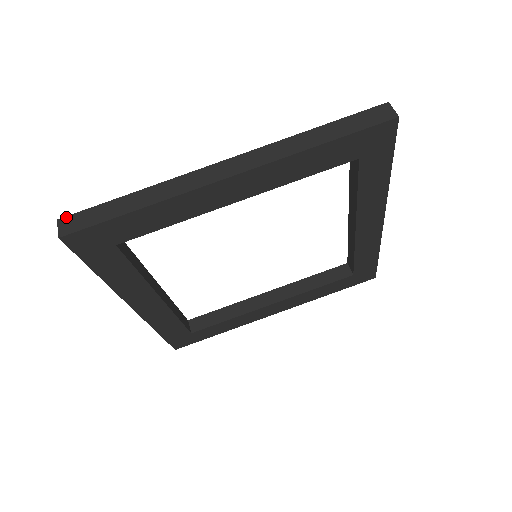
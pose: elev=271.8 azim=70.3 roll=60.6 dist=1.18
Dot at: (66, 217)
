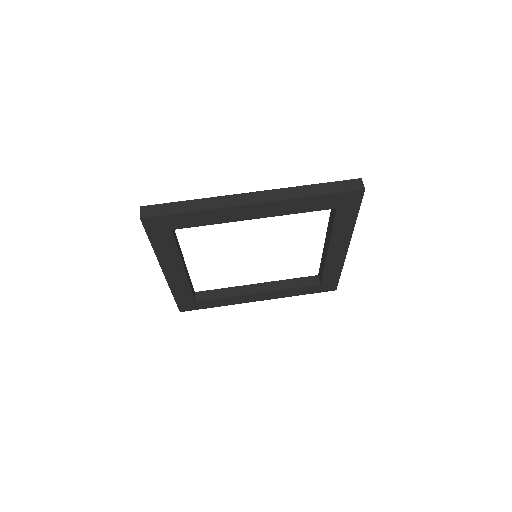
Dot at: (146, 206)
